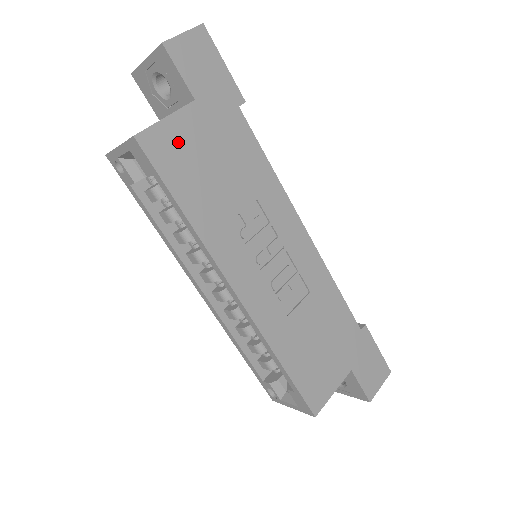
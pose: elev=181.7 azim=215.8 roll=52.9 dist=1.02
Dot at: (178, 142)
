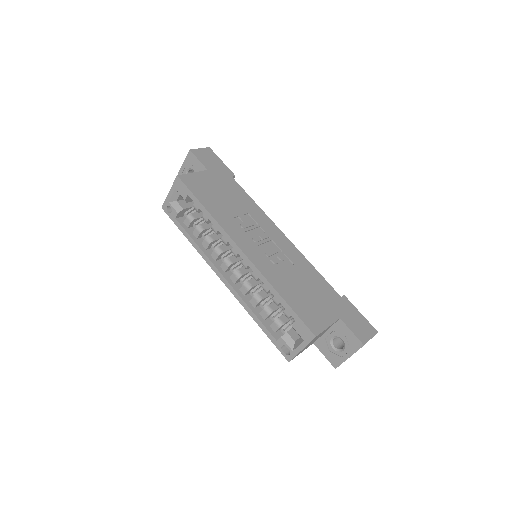
Dot at: (200, 182)
